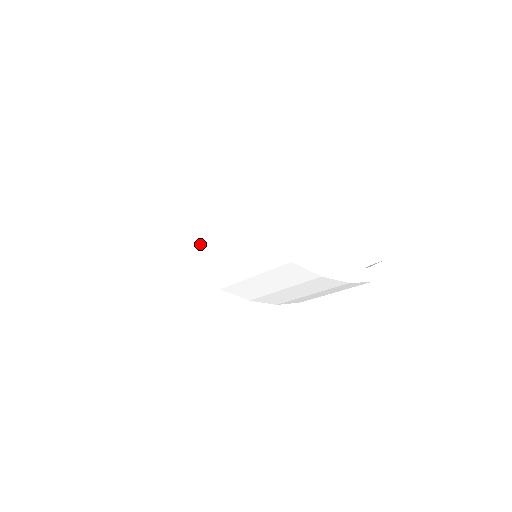
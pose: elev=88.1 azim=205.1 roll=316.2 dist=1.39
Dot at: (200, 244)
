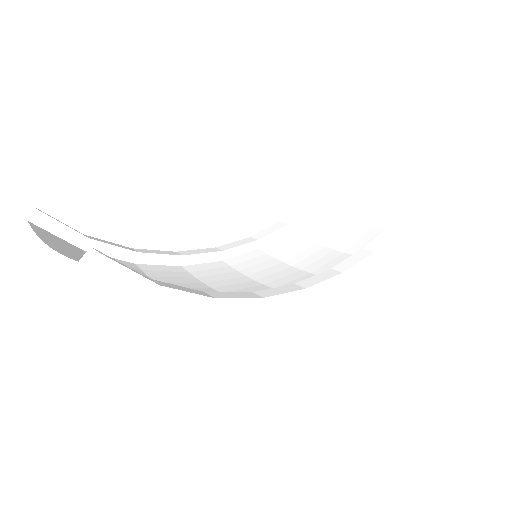
Dot at: occluded
